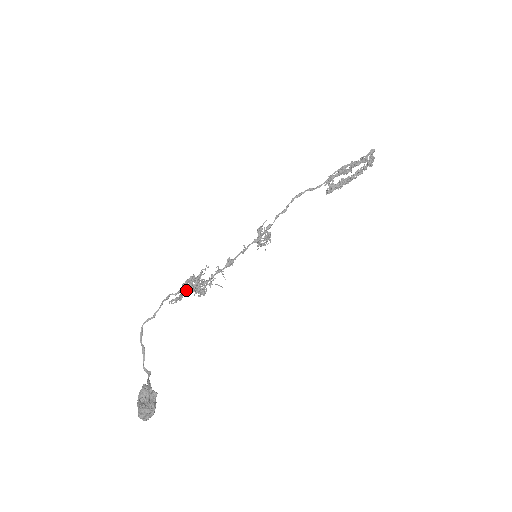
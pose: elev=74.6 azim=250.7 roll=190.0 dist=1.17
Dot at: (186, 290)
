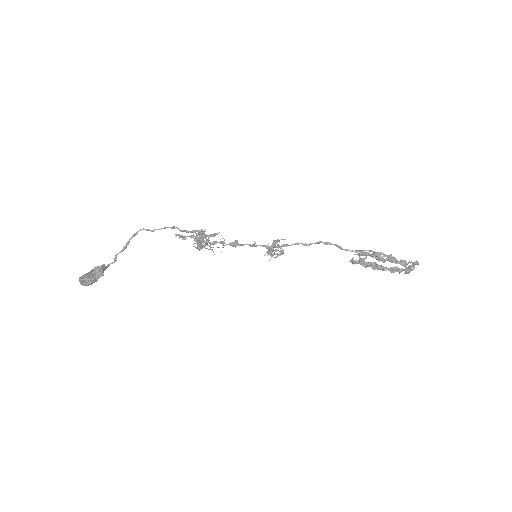
Dot at: (193, 237)
